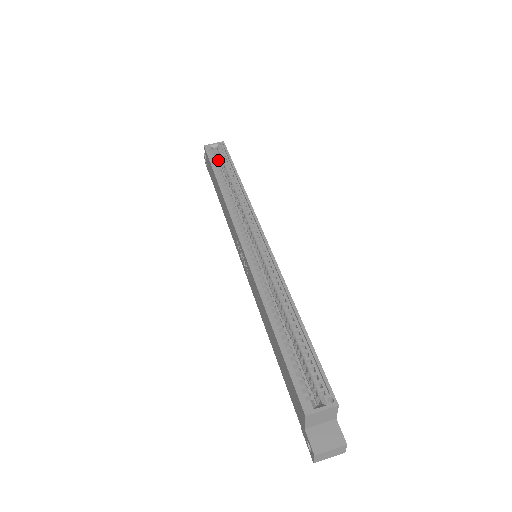
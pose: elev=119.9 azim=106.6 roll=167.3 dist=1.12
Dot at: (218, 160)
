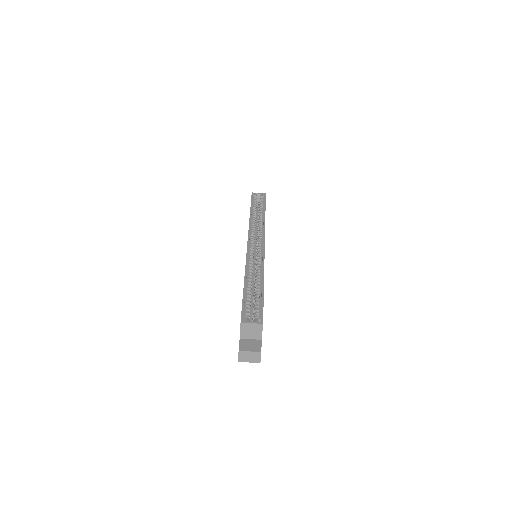
Dot at: occluded
